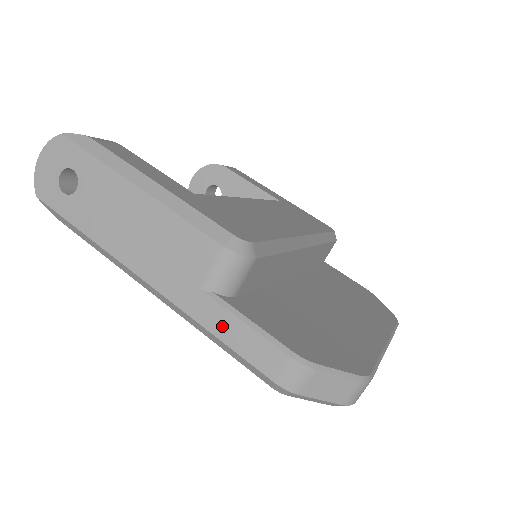
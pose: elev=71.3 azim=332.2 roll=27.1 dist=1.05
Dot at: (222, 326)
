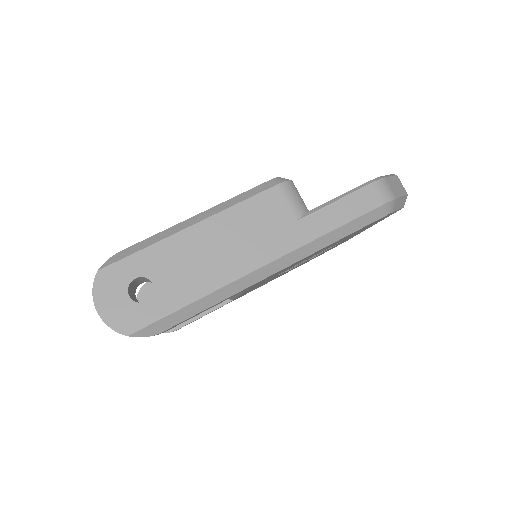
Dot at: (331, 219)
